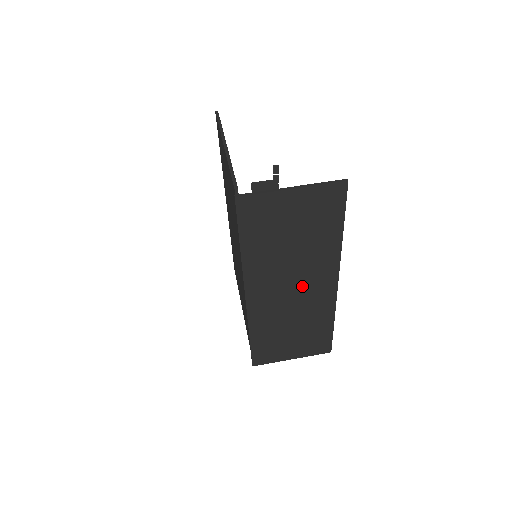
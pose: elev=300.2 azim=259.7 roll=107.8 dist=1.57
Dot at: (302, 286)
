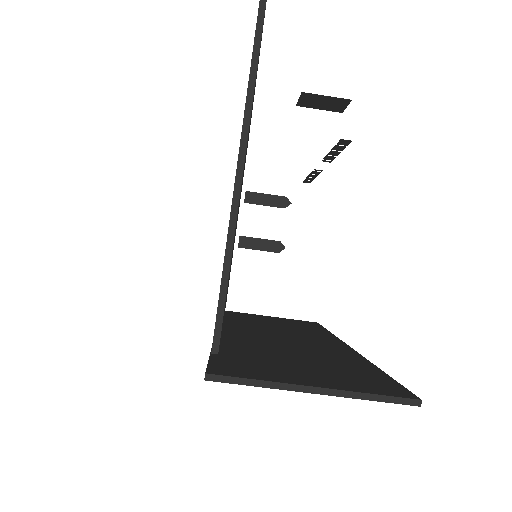
Dot at: occluded
